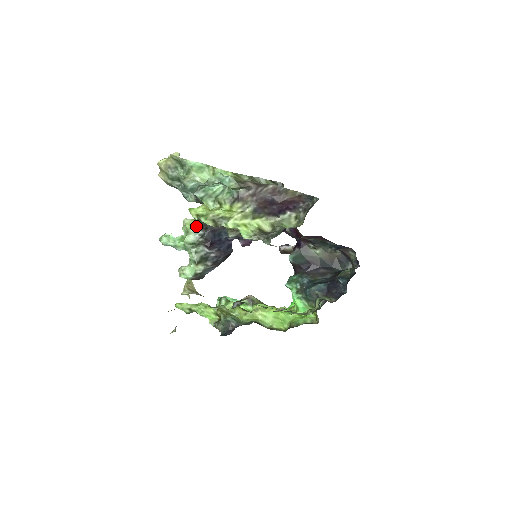
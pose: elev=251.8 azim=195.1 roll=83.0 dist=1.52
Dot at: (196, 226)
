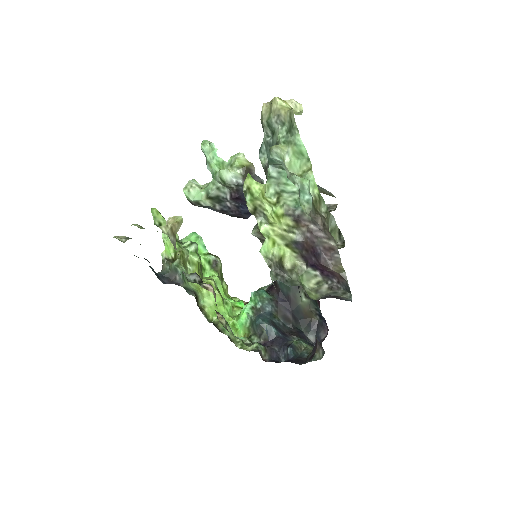
Dot at: (243, 170)
